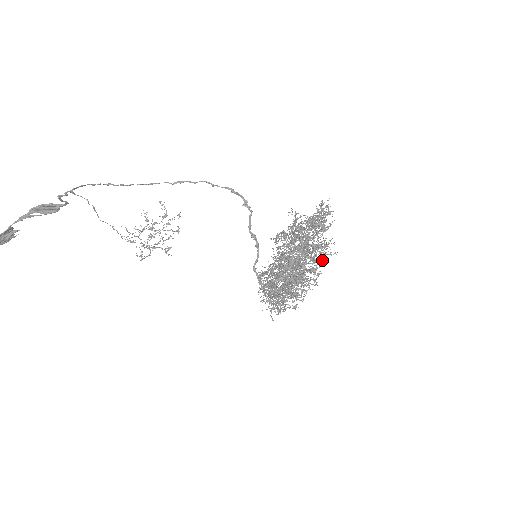
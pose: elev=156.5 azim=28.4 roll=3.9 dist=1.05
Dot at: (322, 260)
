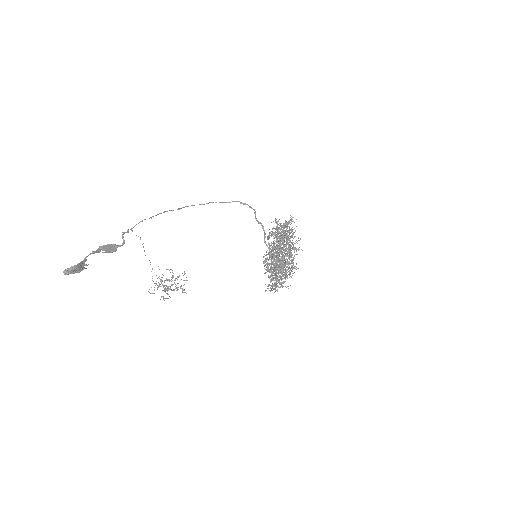
Dot at: occluded
